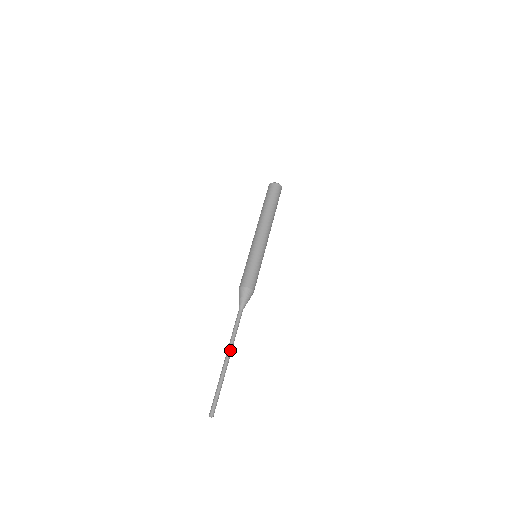
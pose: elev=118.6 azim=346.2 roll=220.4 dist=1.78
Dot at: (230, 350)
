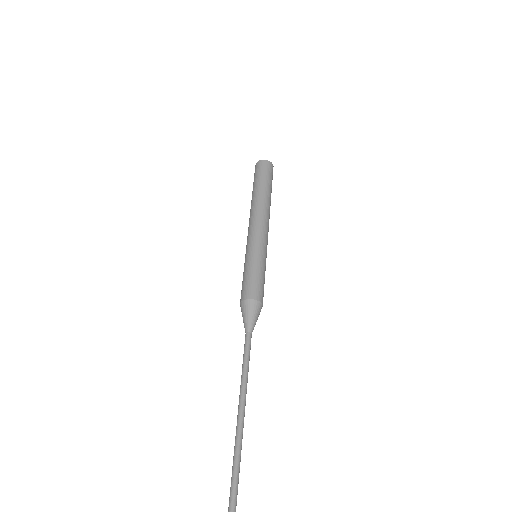
Dot at: (245, 398)
